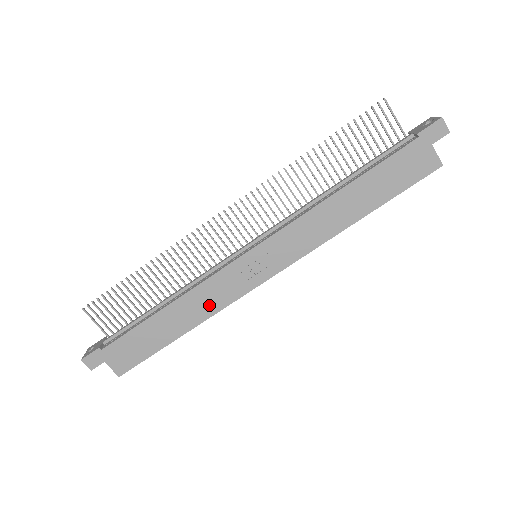
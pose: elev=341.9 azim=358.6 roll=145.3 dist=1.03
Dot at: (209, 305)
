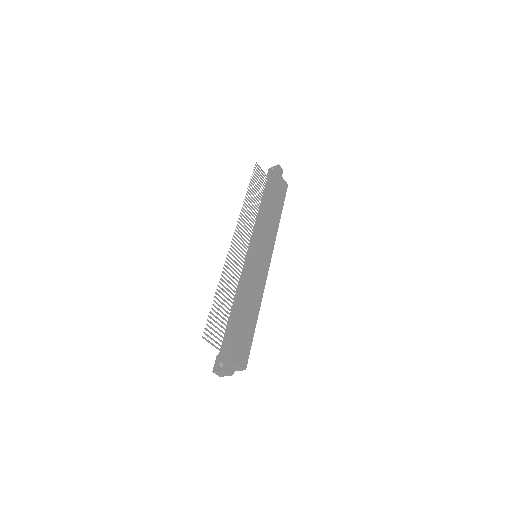
Dot at: (259, 291)
